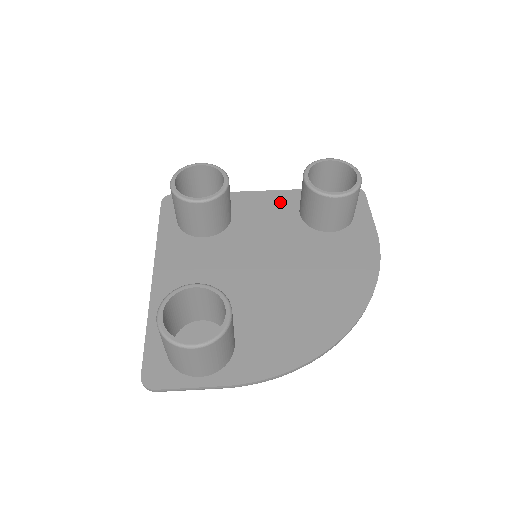
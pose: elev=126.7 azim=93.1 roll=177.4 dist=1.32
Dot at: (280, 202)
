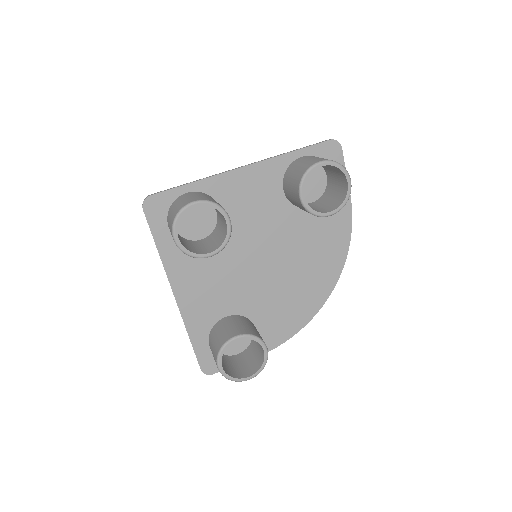
Dot at: (263, 180)
